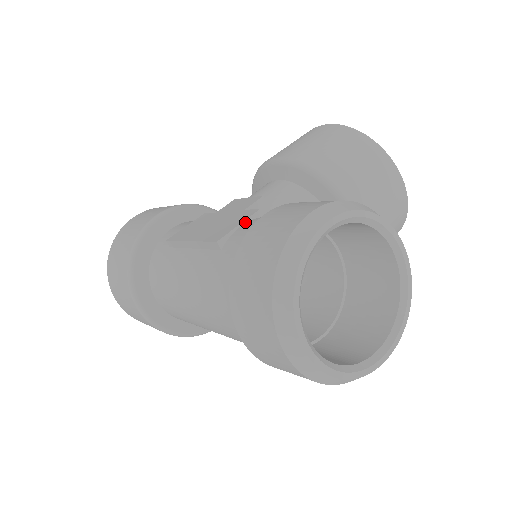
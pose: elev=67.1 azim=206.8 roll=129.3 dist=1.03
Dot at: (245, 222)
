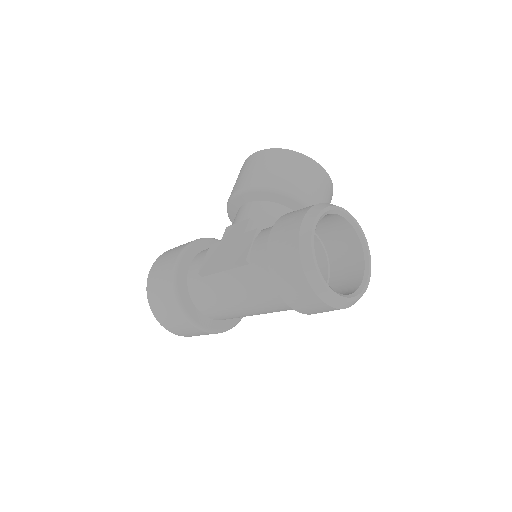
Dot at: (253, 241)
